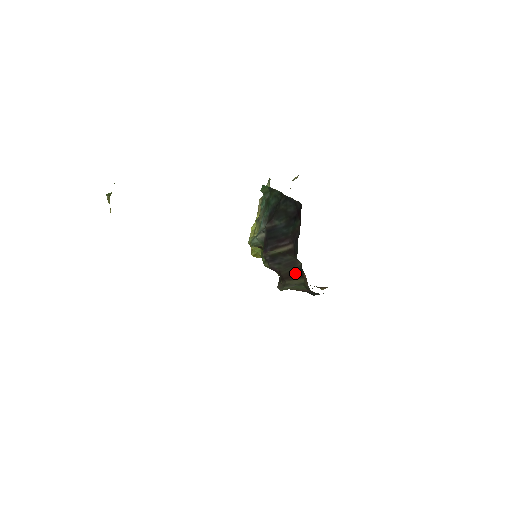
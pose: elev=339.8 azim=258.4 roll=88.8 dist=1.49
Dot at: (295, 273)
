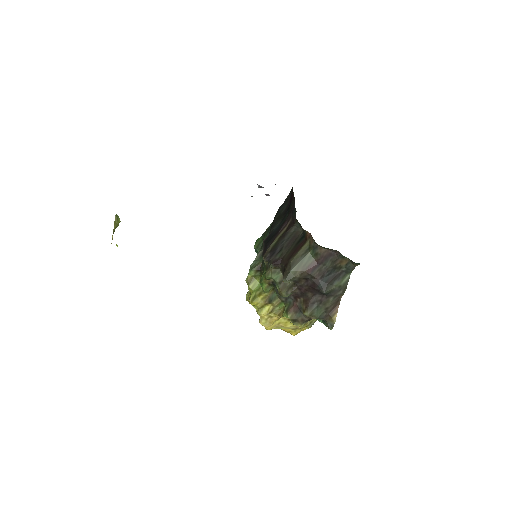
Dot at: (298, 244)
